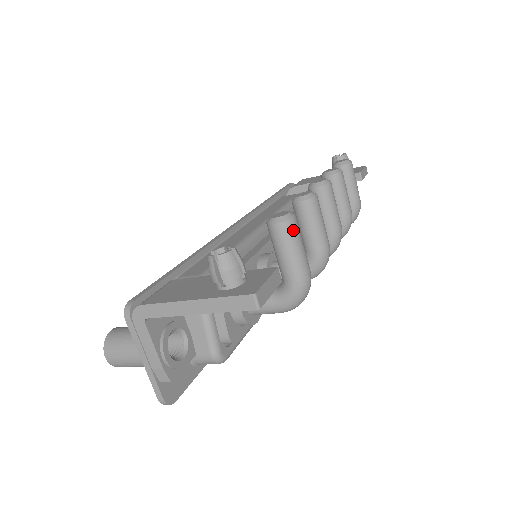
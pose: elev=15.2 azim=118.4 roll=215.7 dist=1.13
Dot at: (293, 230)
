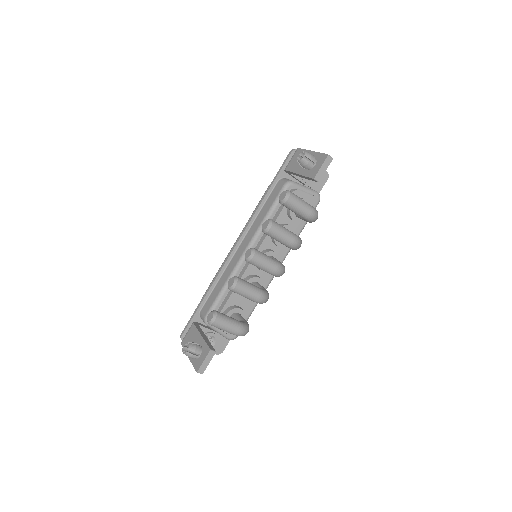
Dot at: (217, 325)
